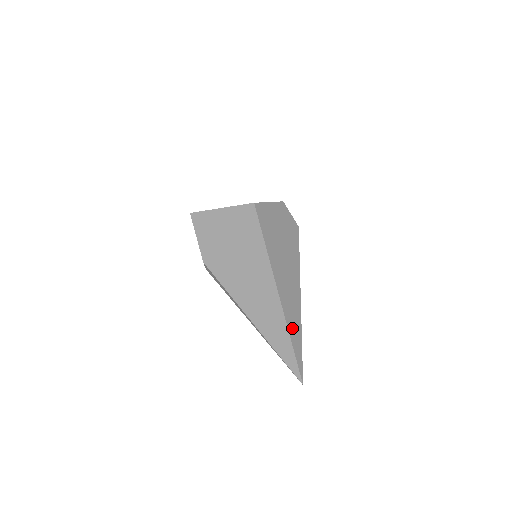
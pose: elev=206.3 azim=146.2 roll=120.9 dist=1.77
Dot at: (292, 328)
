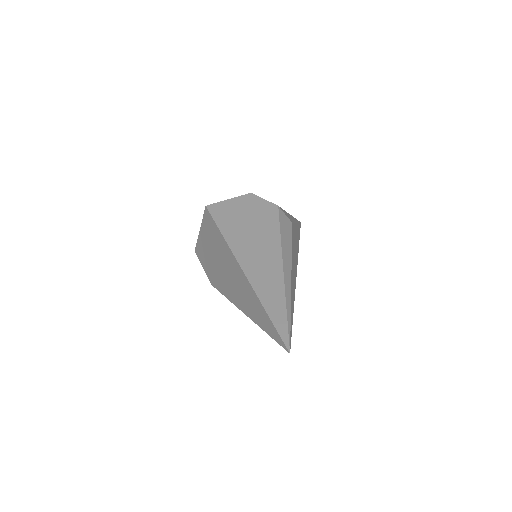
Dot at: (267, 298)
